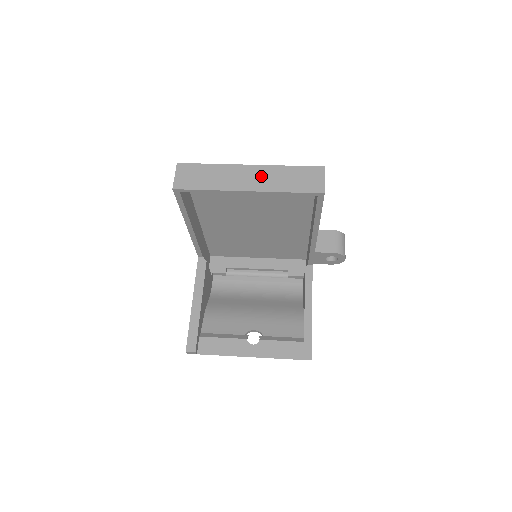
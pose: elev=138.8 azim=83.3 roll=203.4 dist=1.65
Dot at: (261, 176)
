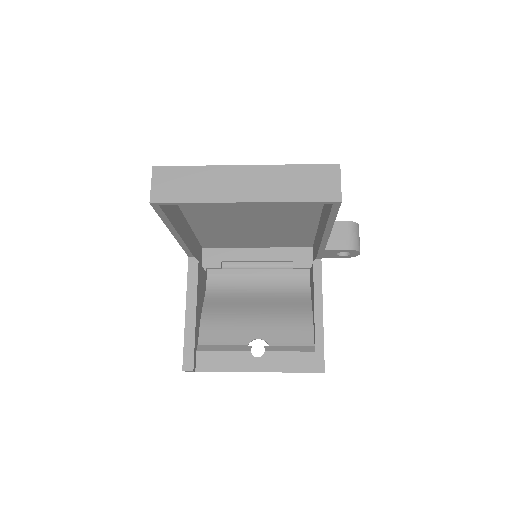
Dot at: (260, 180)
